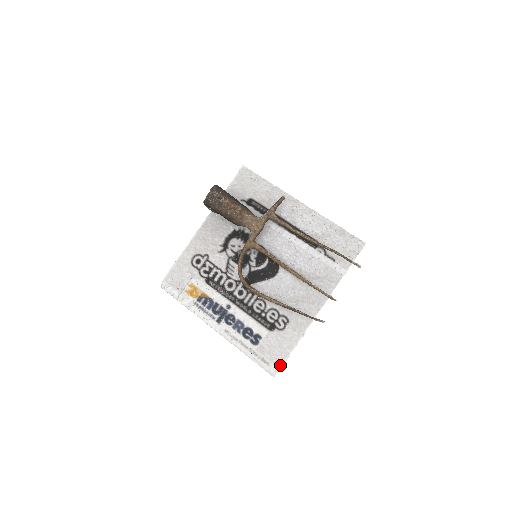
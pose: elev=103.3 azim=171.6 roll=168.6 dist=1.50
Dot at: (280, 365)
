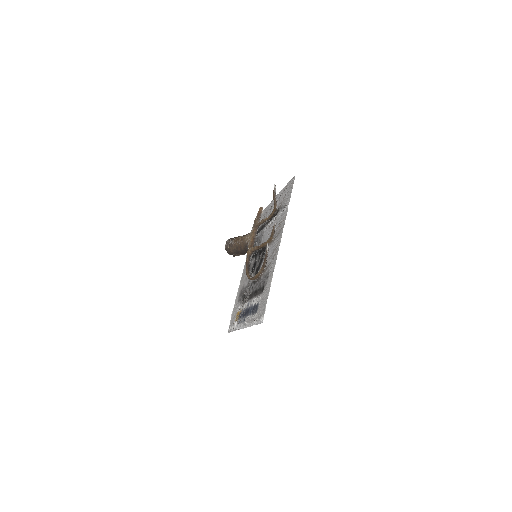
Dot at: (265, 309)
